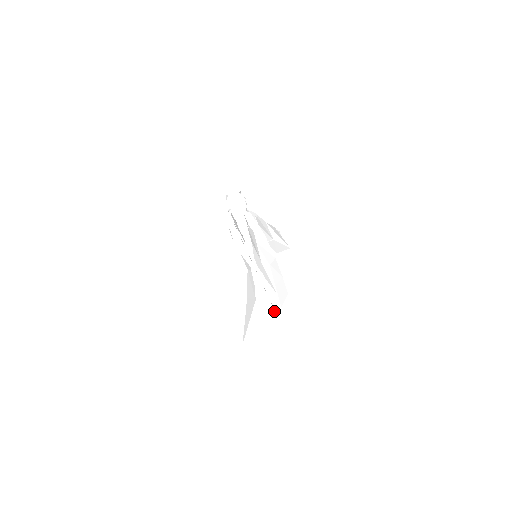
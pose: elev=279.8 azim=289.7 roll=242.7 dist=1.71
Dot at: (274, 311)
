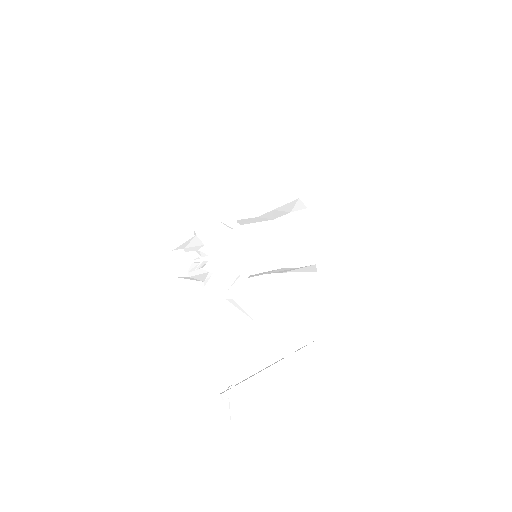
Dot at: (309, 268)
